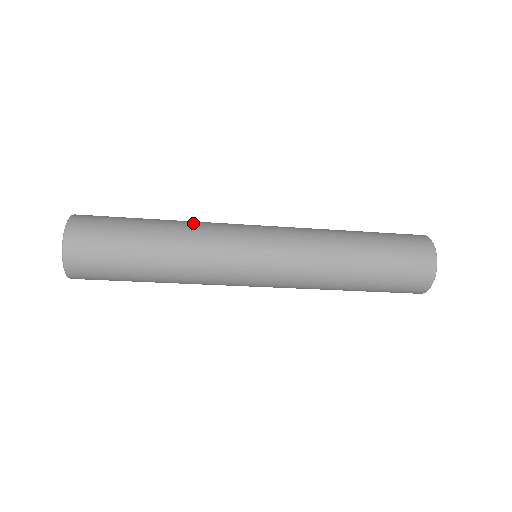
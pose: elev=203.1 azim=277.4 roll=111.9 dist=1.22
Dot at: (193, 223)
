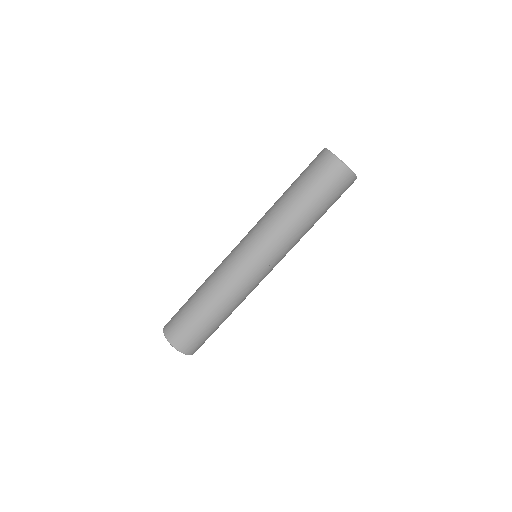
Dot at: occluded
